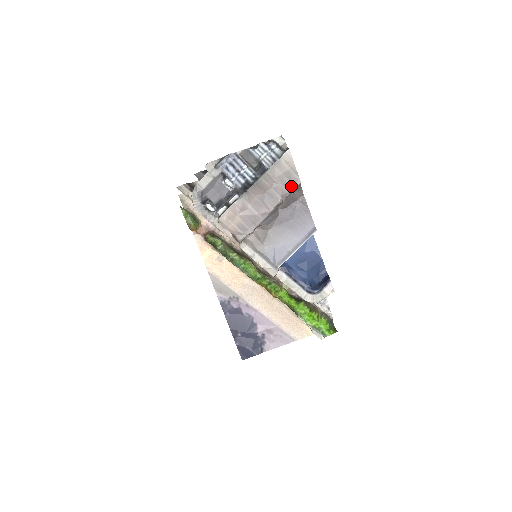
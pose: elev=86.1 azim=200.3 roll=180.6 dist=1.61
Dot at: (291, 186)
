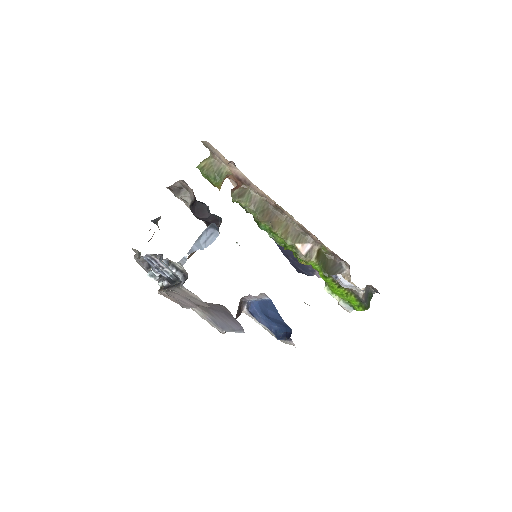
Dot at: (202, 304)
